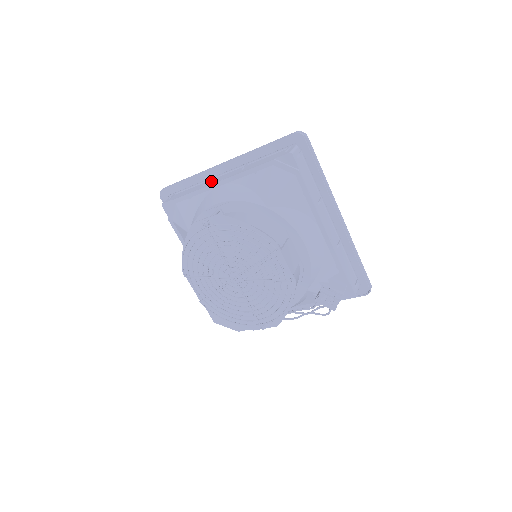
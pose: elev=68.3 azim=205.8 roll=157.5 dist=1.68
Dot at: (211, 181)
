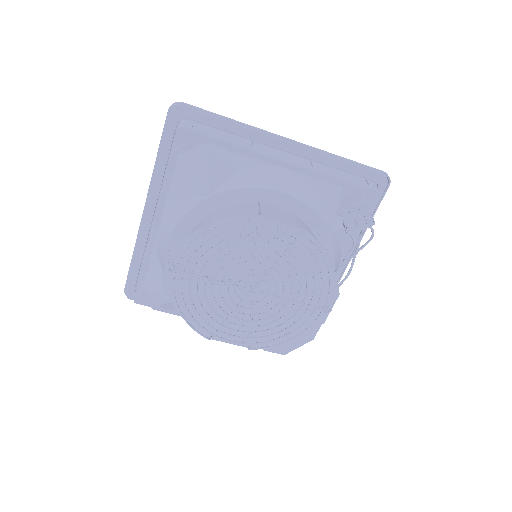
Dot at: occluded
